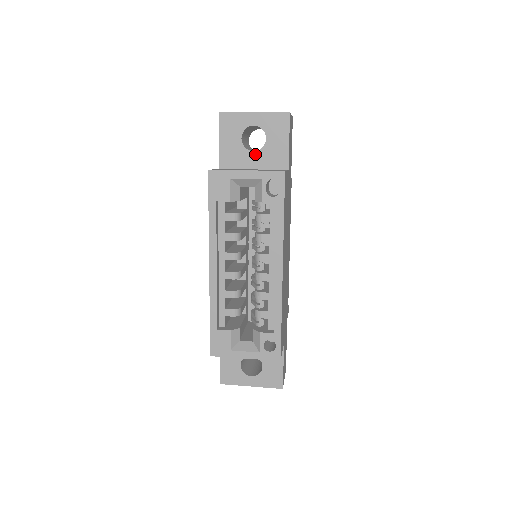
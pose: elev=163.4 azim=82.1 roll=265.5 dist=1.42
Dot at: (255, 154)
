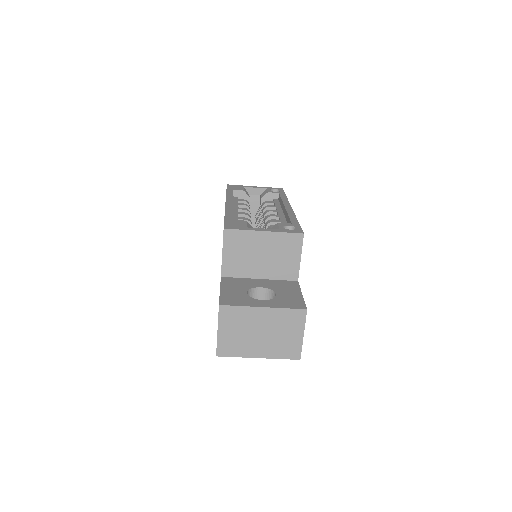
Dot at: occluded
